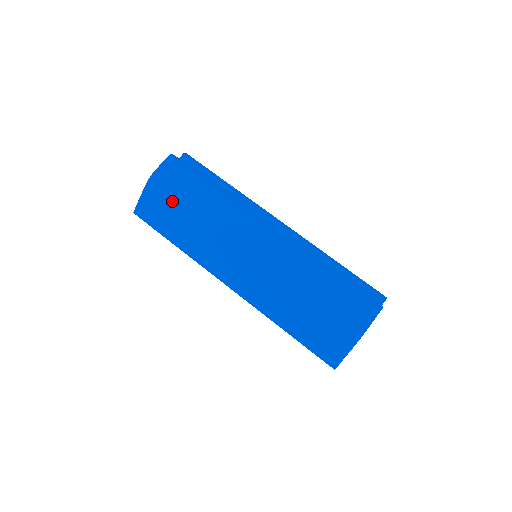
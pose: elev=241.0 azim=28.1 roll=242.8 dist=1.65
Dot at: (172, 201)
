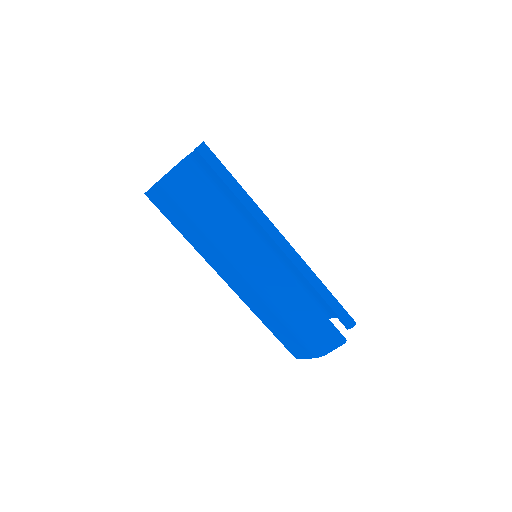
Dot at: (182, 207)
